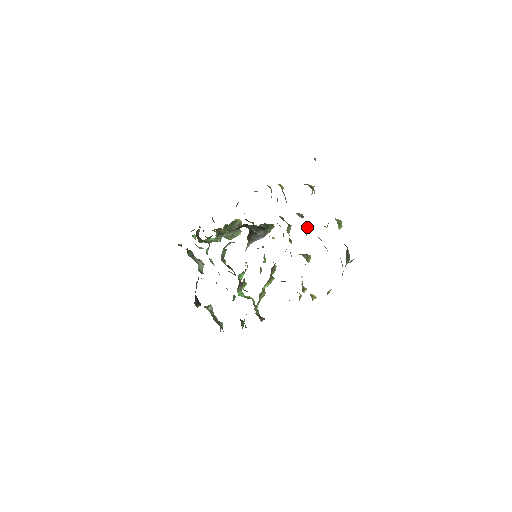
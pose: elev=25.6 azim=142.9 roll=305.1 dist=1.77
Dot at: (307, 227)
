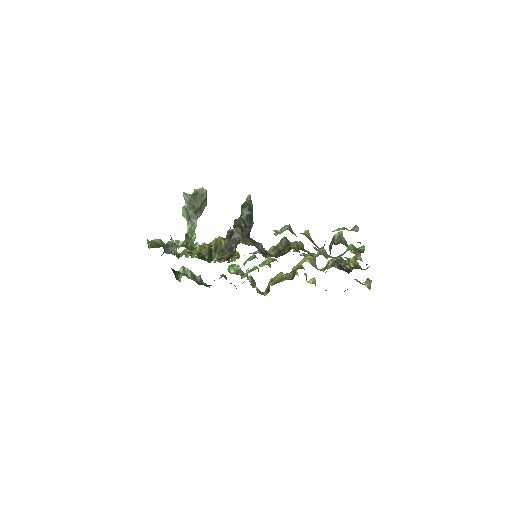
Dot at: occluded
